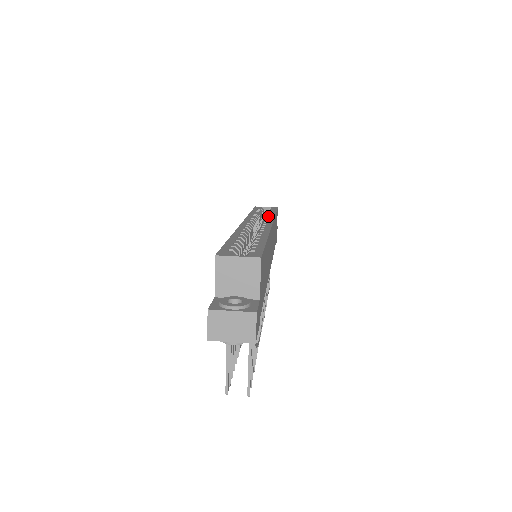
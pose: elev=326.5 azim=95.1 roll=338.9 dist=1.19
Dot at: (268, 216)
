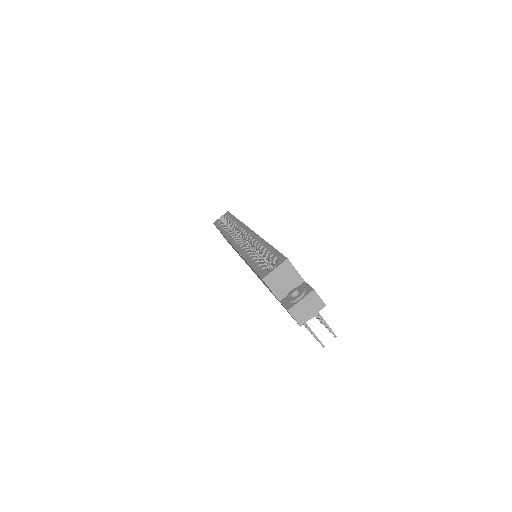
Dot at: (236, 224)
